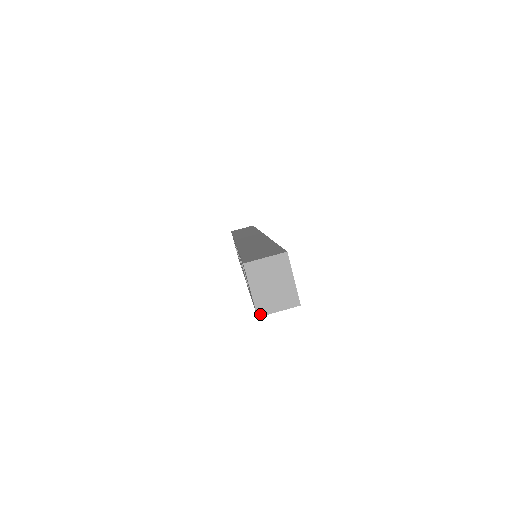
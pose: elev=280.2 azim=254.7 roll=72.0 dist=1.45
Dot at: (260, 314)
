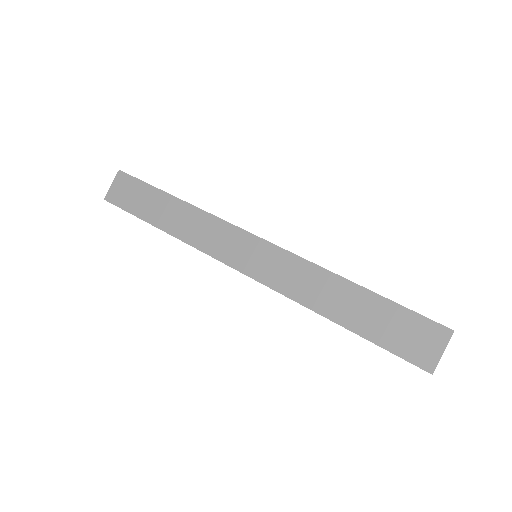
Dot at: occluded
